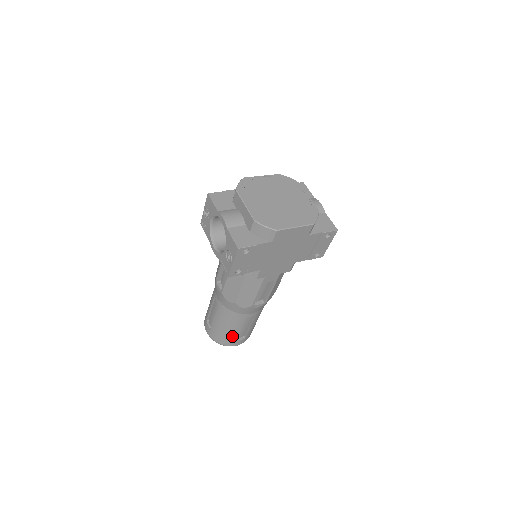
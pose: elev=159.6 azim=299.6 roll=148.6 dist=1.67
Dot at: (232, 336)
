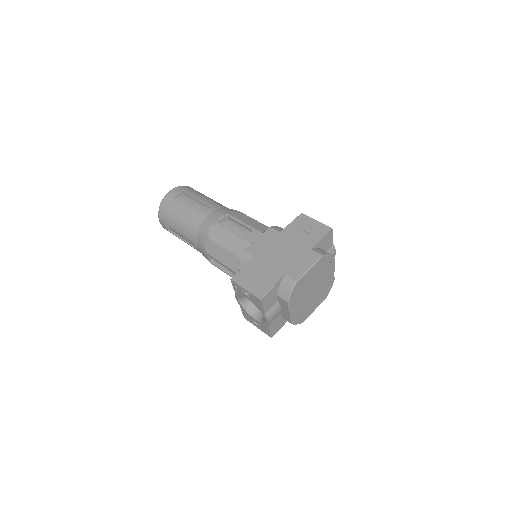
Dot at: occluded
